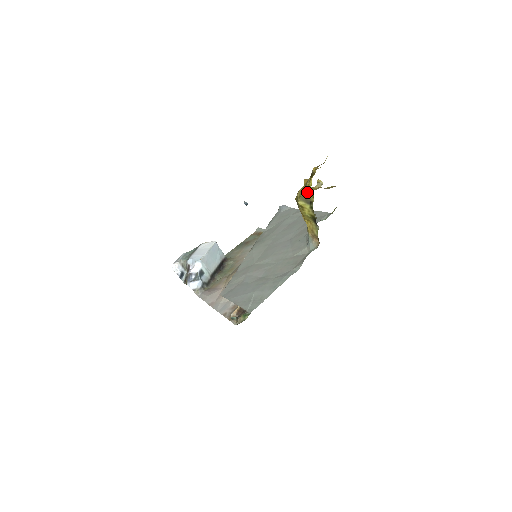
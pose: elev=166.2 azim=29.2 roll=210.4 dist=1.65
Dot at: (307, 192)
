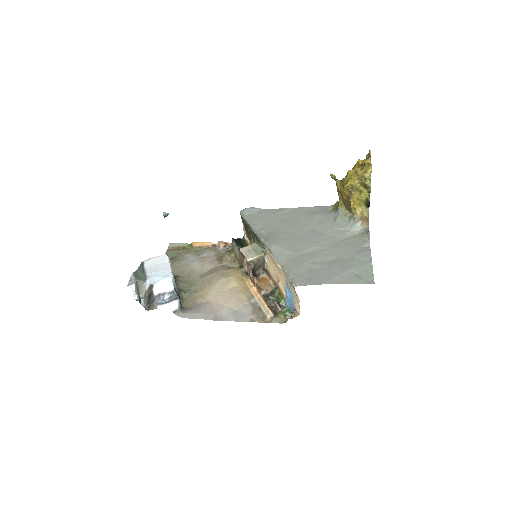
Dot at: (366, 178)
